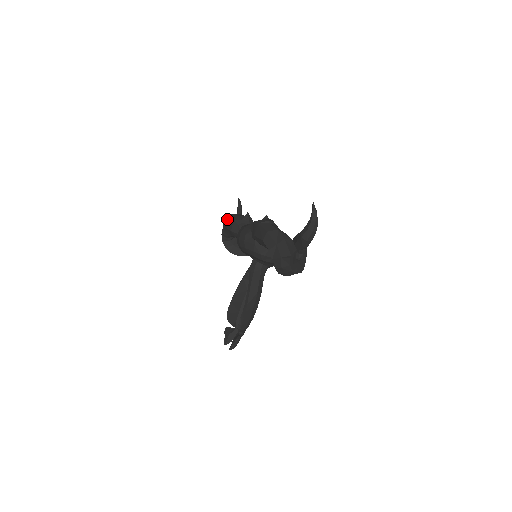
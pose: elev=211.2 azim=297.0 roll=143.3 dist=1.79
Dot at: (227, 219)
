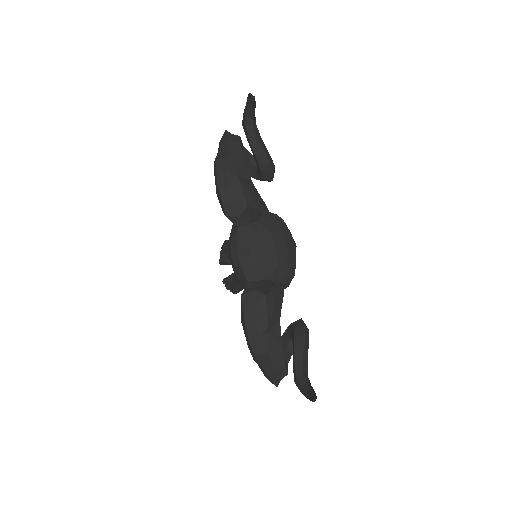
Dot at: (217, 191)
